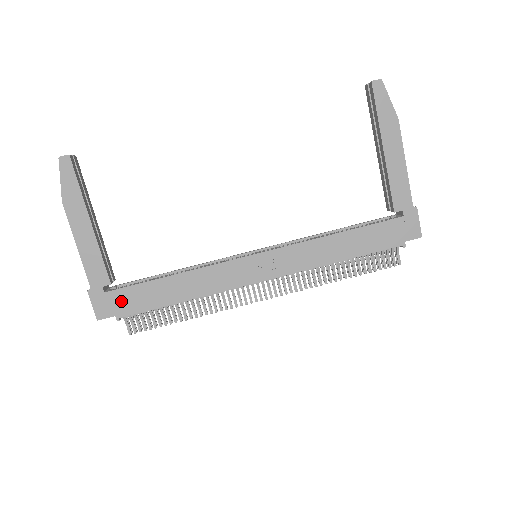
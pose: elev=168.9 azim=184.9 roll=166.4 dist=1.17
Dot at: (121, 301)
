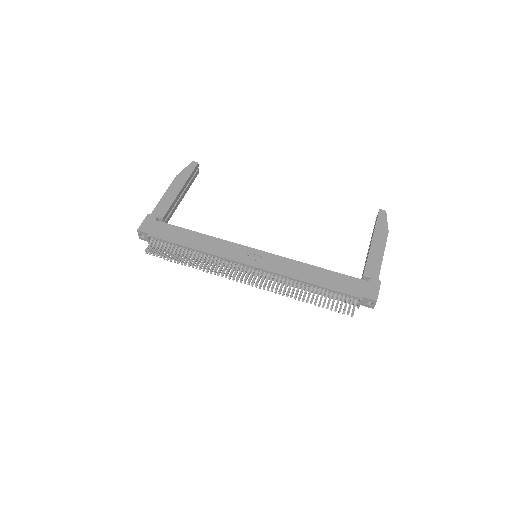
Dot at: (159, 229)
